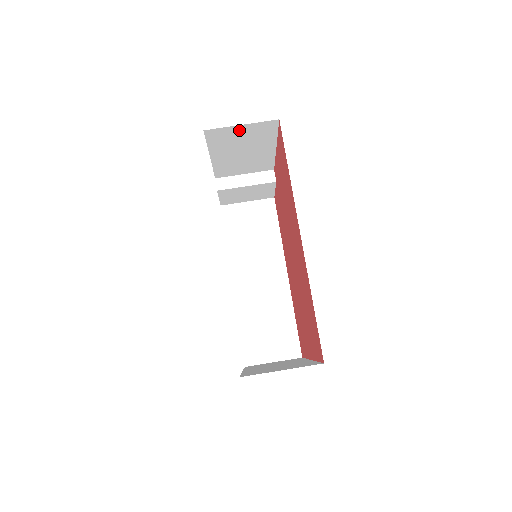
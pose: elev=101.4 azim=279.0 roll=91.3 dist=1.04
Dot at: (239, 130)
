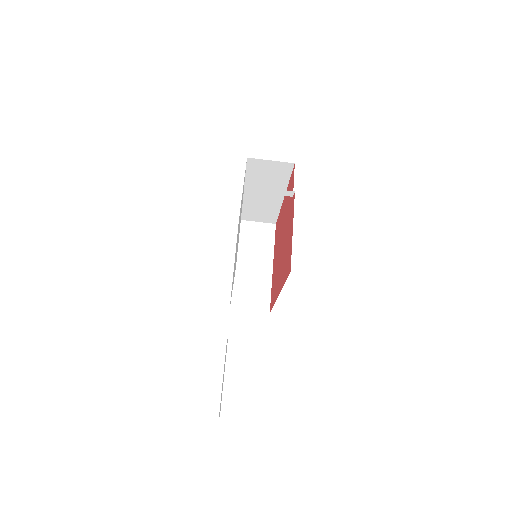
Dot at: occluded
